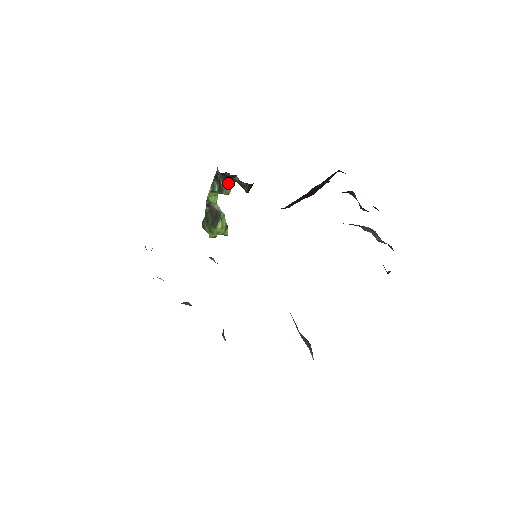
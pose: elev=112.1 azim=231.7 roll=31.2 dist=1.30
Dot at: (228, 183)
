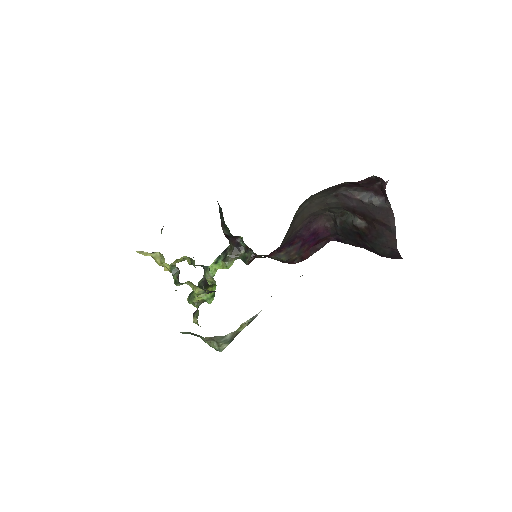
Dot at: (233, 257)
